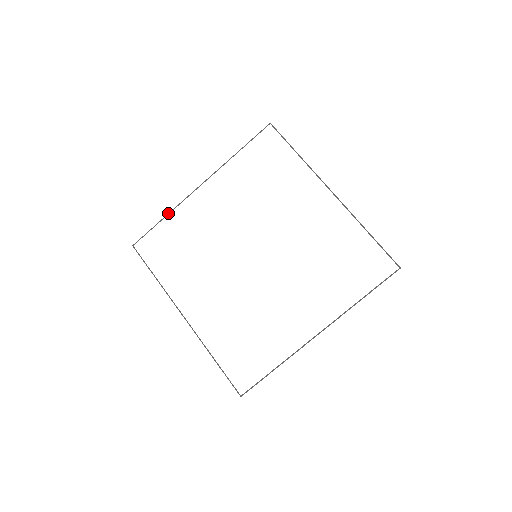
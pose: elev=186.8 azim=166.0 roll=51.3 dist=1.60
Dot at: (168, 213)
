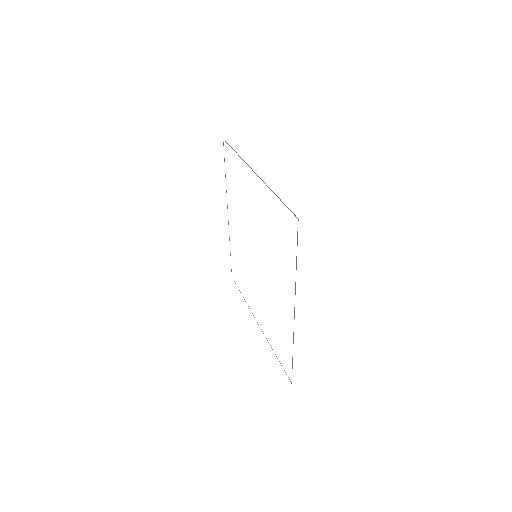
Dot at: occluded
